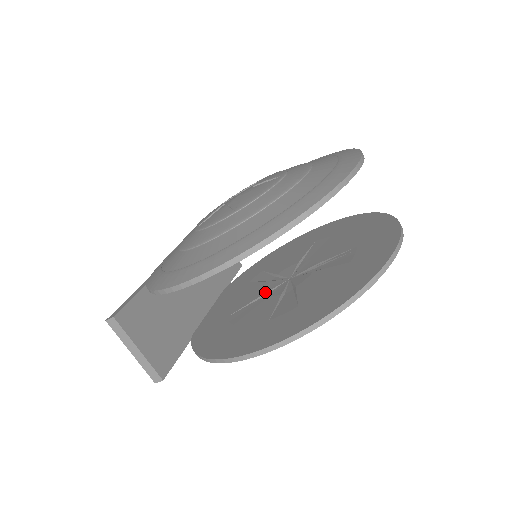
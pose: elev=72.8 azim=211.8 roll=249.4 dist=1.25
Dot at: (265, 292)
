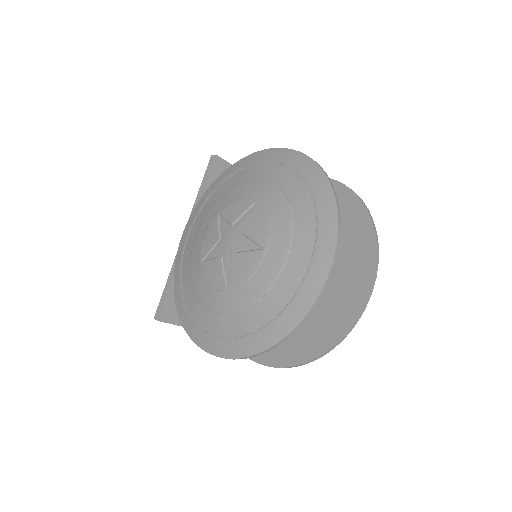
Dot at: occluded
